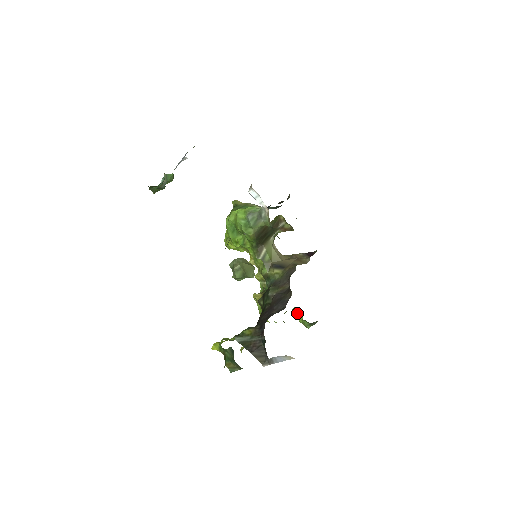
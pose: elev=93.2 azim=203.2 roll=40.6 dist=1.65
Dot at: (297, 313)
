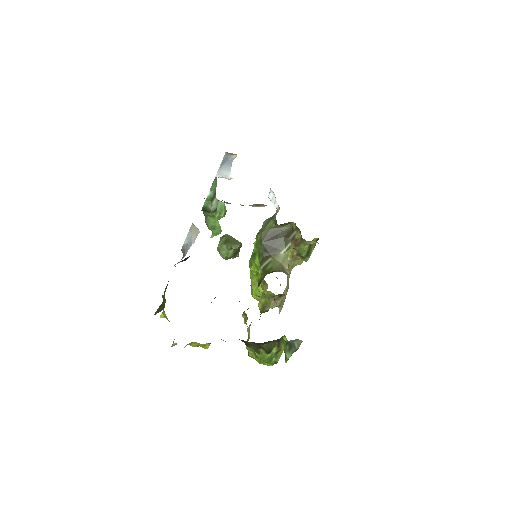
Dot at: occluded
